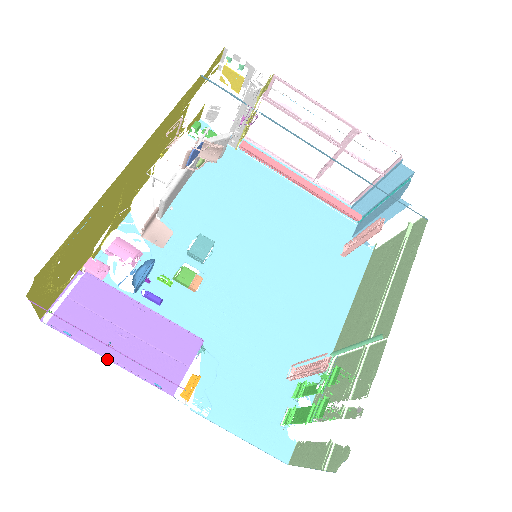
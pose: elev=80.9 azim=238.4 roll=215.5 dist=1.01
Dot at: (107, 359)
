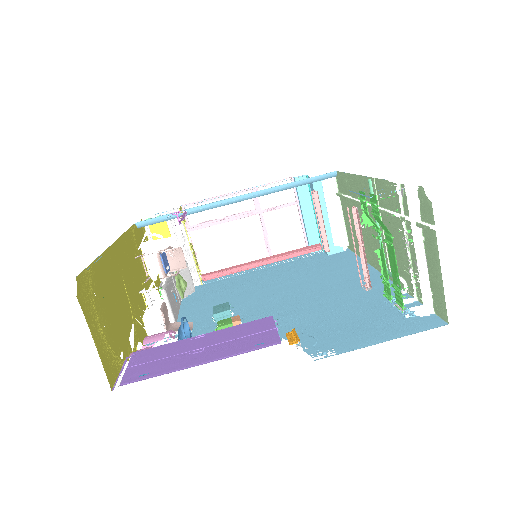
Dot at: occluded
